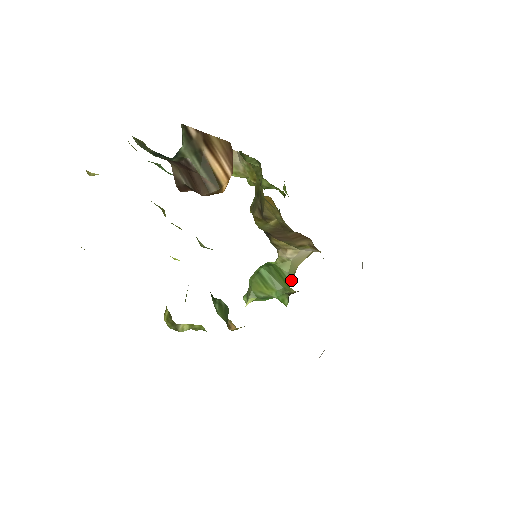
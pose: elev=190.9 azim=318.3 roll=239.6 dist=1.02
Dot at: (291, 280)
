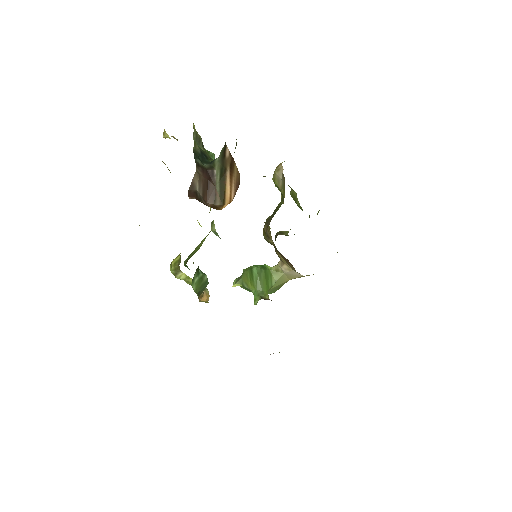
Dot at: (279, 287)
